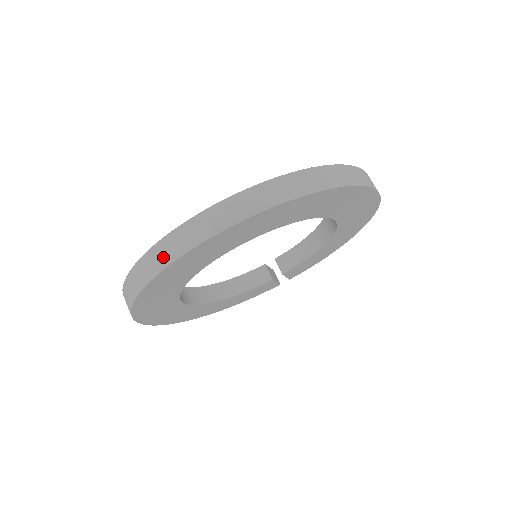
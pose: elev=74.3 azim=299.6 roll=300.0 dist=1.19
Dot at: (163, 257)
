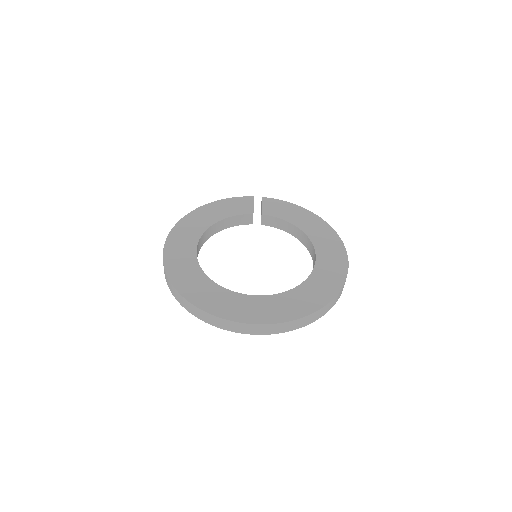
Dot at: (217, 323)
